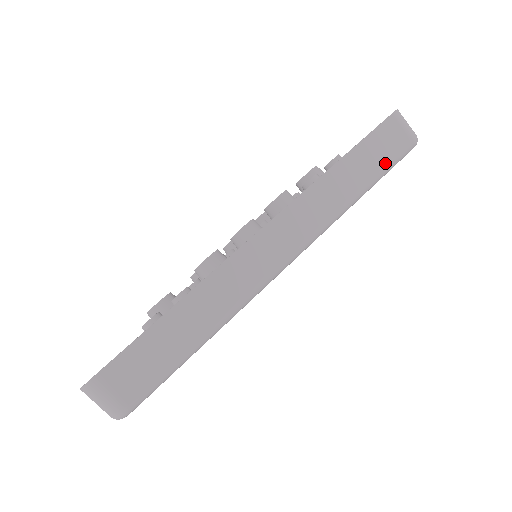
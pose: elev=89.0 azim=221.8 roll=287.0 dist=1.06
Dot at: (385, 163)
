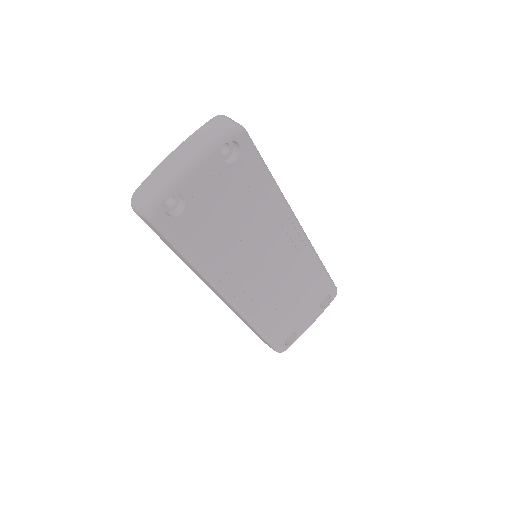
Dot at: occluded
